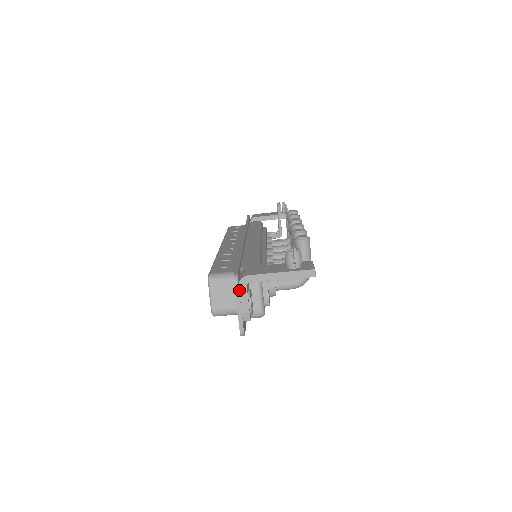
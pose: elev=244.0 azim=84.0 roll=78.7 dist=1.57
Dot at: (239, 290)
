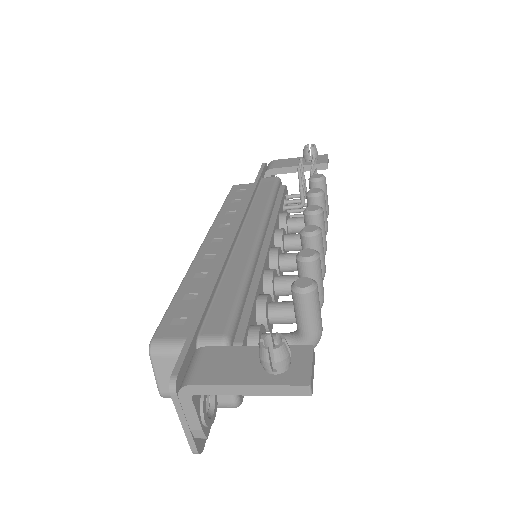
Dot at: (180, 402)
